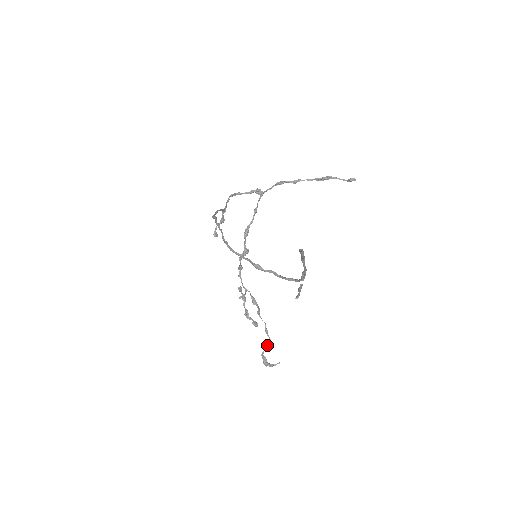
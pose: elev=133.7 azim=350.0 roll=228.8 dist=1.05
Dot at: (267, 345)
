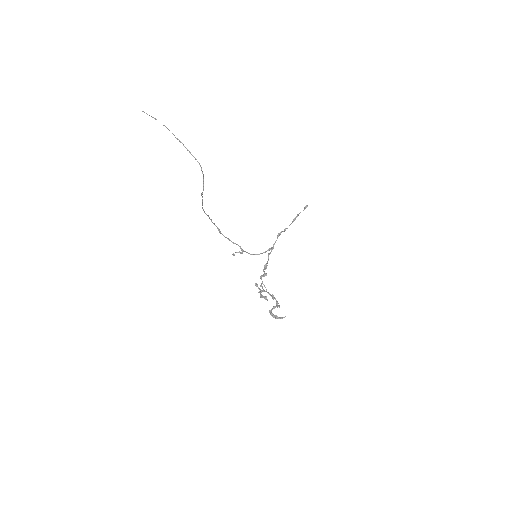
Dot at: (274, 306)
